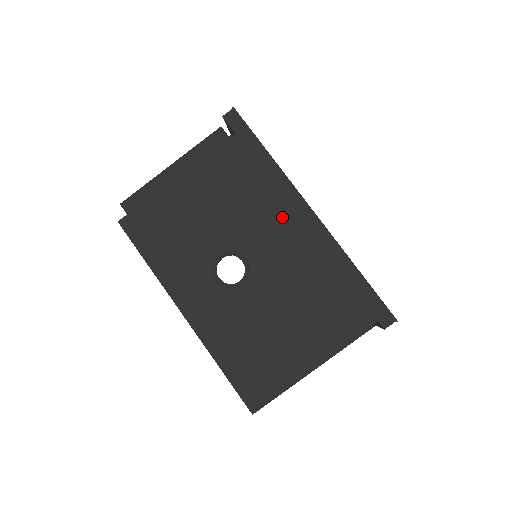
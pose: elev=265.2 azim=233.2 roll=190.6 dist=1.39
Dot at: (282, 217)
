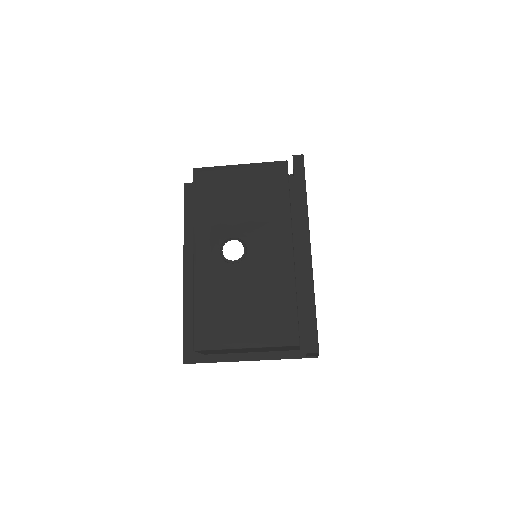
Dot at: (288, 238)
